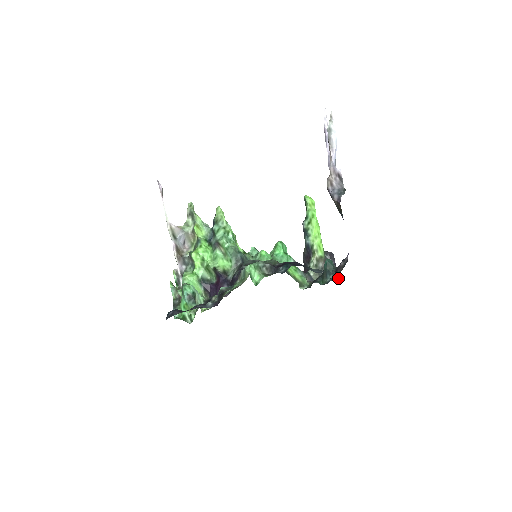
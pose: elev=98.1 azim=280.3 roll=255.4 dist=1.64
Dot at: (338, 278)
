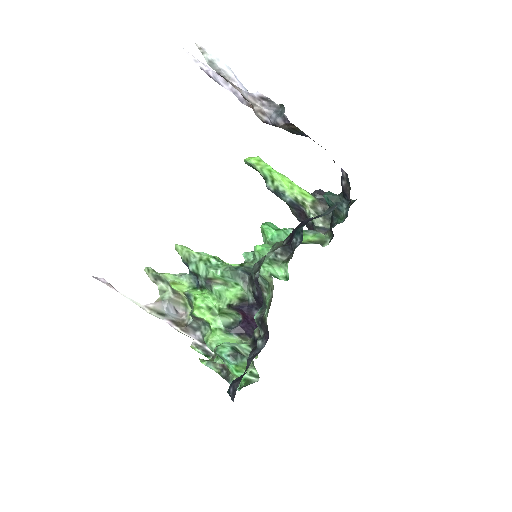
Dot at: occluded
